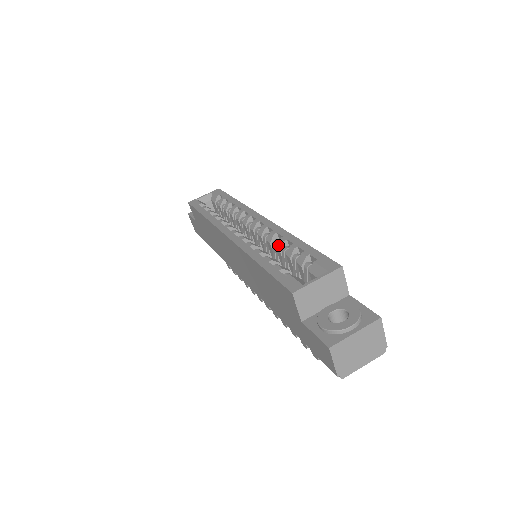
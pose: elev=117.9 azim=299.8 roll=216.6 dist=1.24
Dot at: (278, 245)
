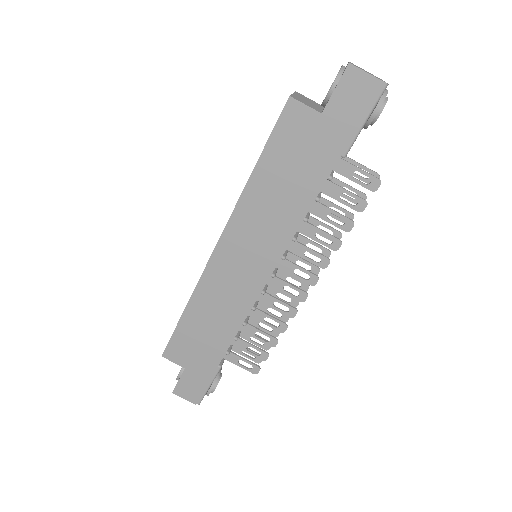
Dot at: occluded
